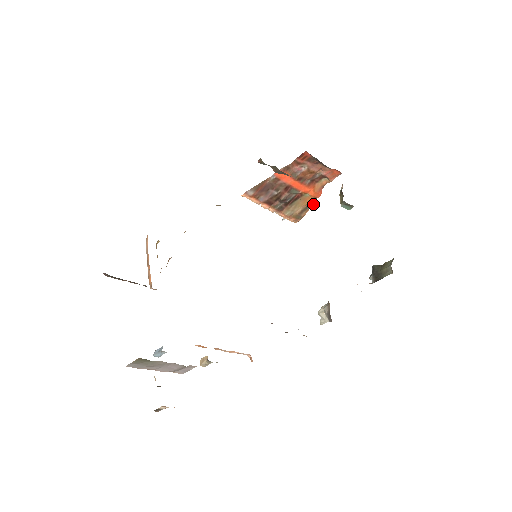
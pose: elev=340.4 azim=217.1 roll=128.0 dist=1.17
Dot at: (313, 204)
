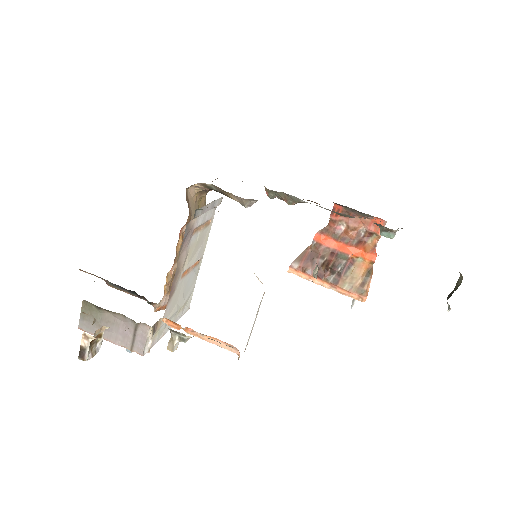
Dot at: occluded
